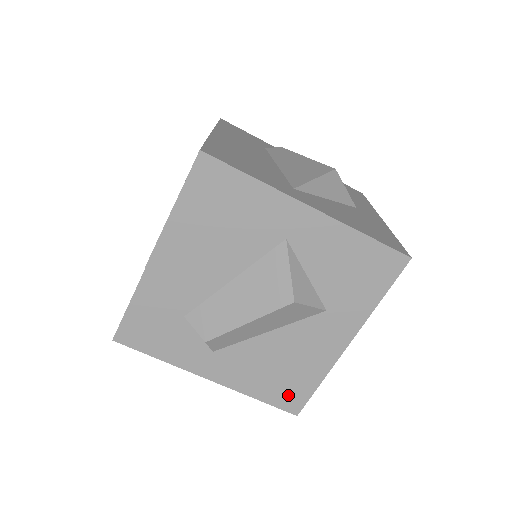
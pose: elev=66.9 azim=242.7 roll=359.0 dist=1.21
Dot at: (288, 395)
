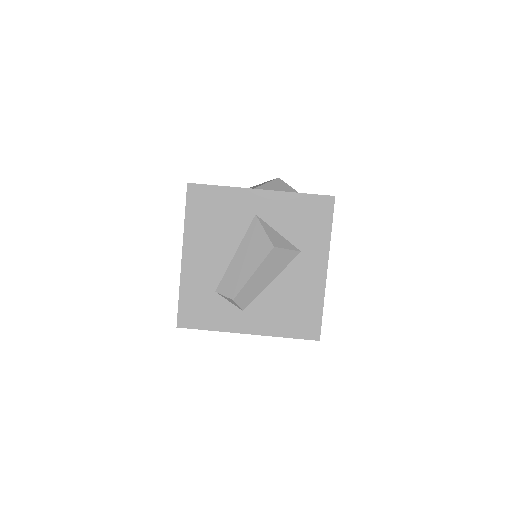
Dot at: (306, 326)
